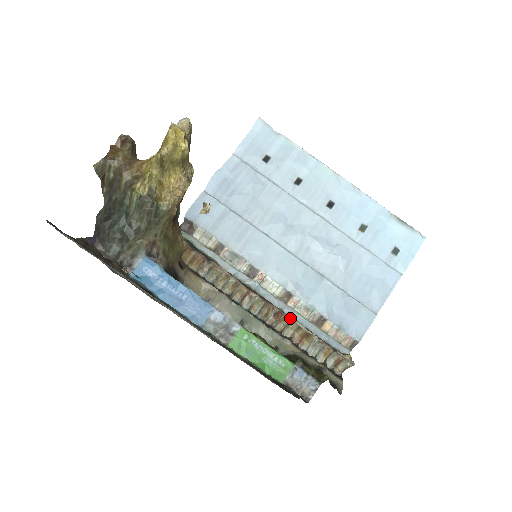
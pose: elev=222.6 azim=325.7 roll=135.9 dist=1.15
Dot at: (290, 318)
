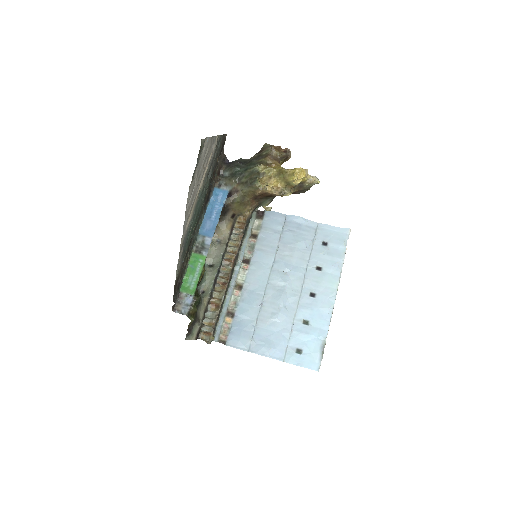
Dot at: (225, 292)
